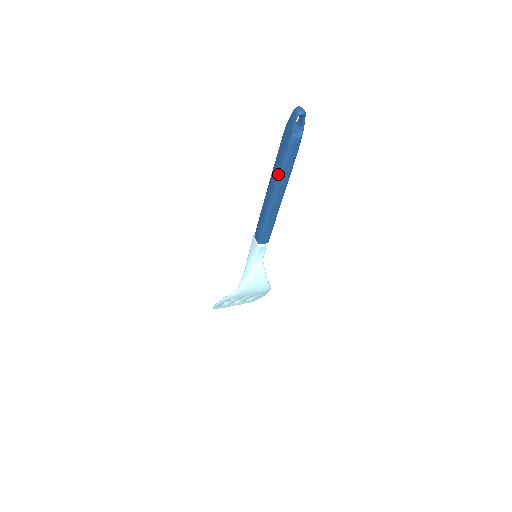
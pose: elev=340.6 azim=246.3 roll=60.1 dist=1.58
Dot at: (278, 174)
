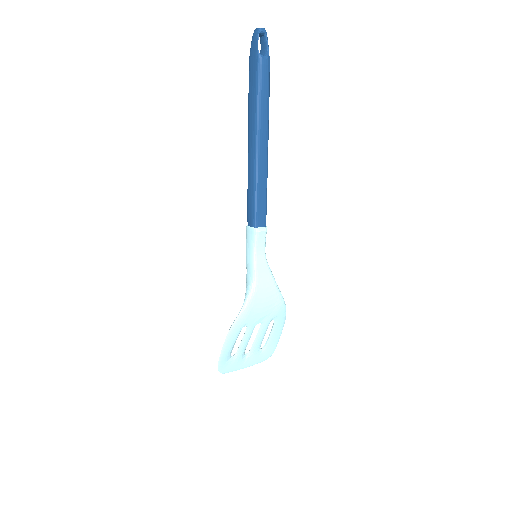
Dot at: (255, 115)
